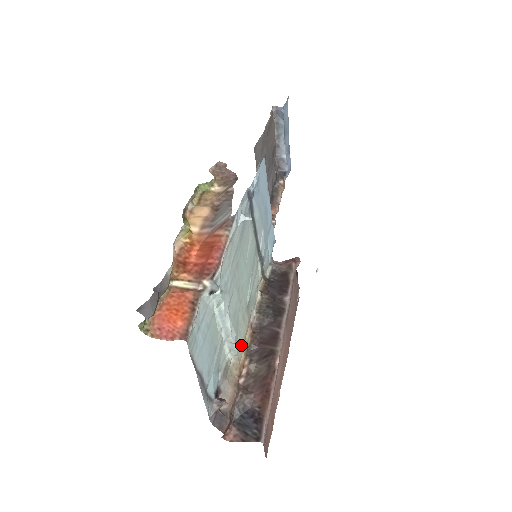
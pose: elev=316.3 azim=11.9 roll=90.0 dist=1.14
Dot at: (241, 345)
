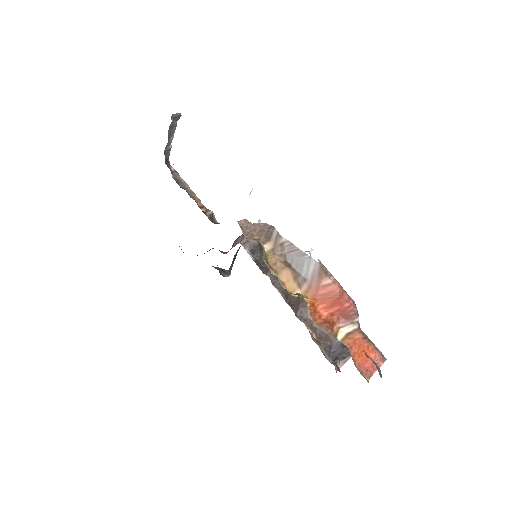
Dot at: occluded
